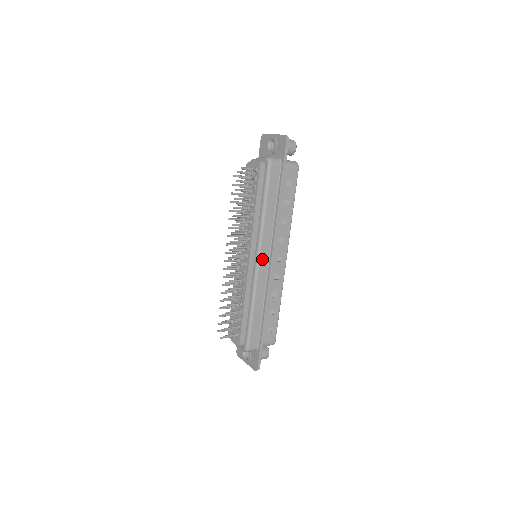
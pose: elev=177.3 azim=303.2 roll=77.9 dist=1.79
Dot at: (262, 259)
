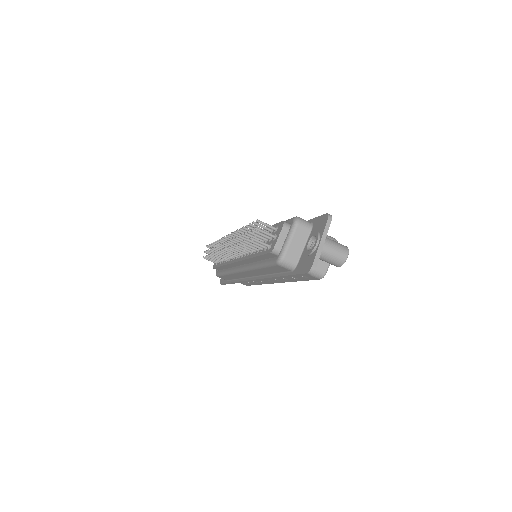
Dot at: occluded
